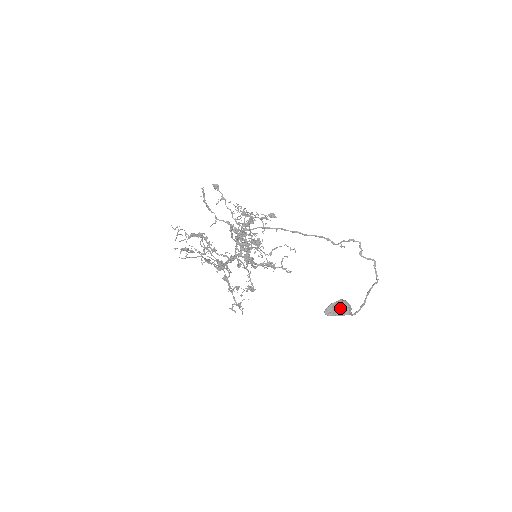
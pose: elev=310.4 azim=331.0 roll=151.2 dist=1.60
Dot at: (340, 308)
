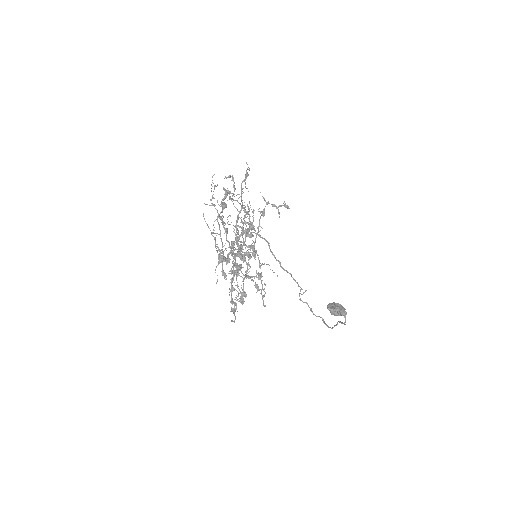
Dot at: (338, 306)
